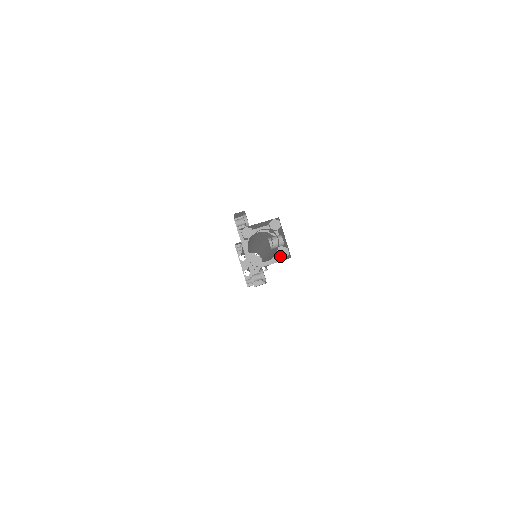
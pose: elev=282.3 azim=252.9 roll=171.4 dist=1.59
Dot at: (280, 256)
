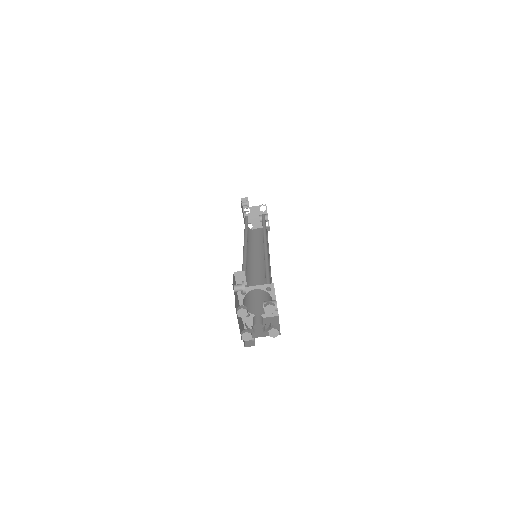
Dot at: (270, 336)
